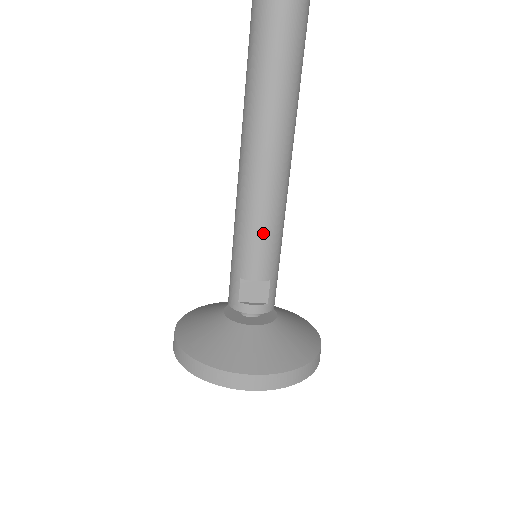
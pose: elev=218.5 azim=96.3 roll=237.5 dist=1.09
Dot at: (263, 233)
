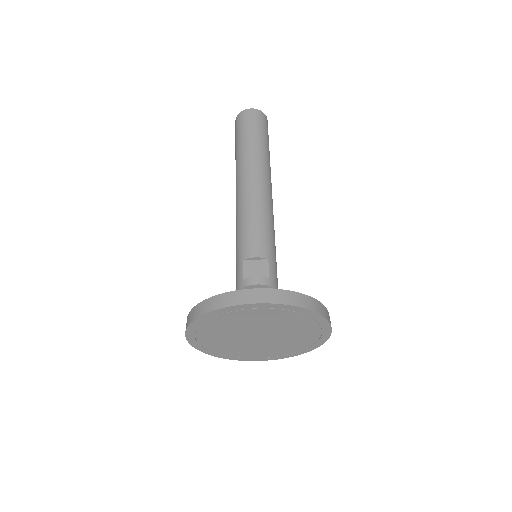
Dot at: (256, 223)
